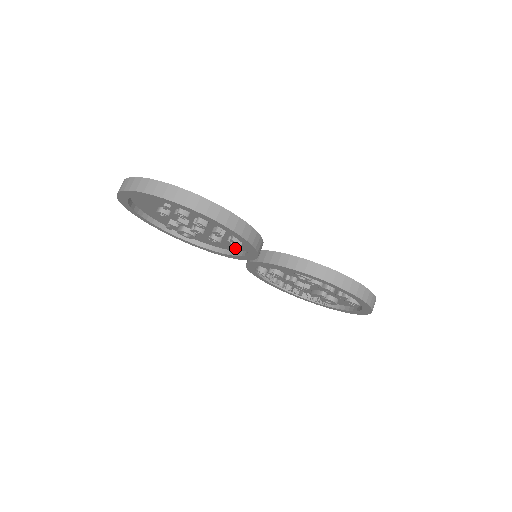
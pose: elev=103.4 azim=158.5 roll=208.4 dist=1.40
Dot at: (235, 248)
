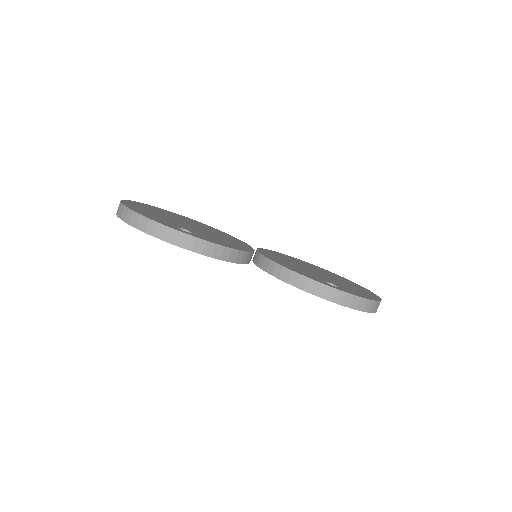
Dot at: occluded
